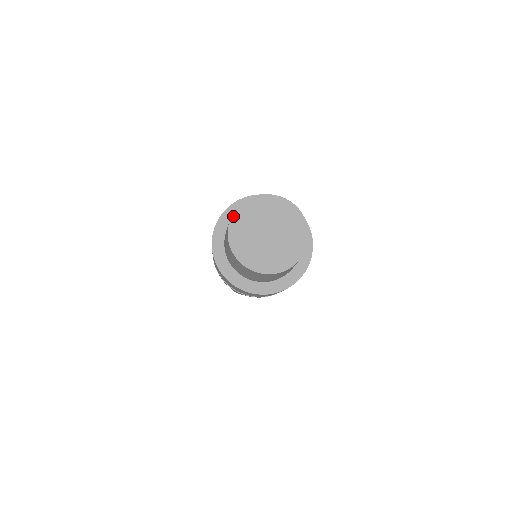
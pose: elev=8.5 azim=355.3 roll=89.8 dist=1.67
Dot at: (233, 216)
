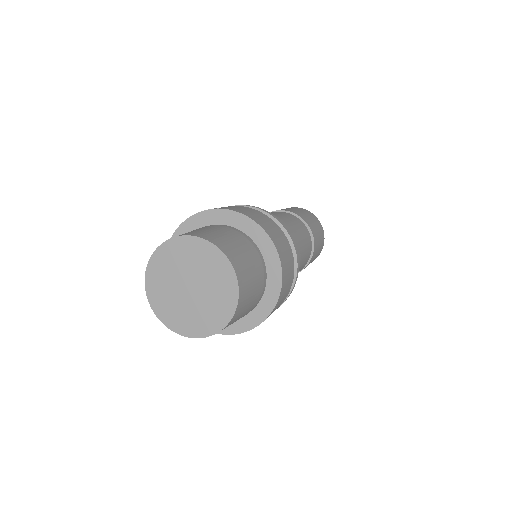
Dot at: (151, 259)
